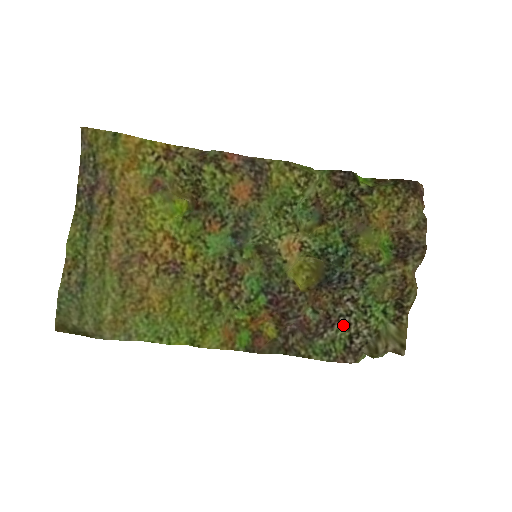
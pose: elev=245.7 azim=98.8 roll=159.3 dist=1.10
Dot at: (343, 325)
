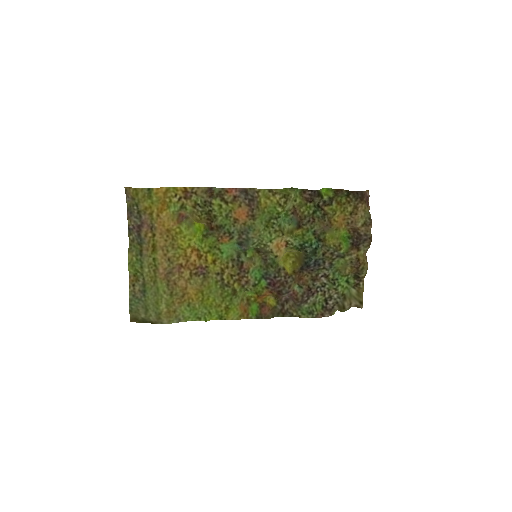
Dot at: (320, 293)
